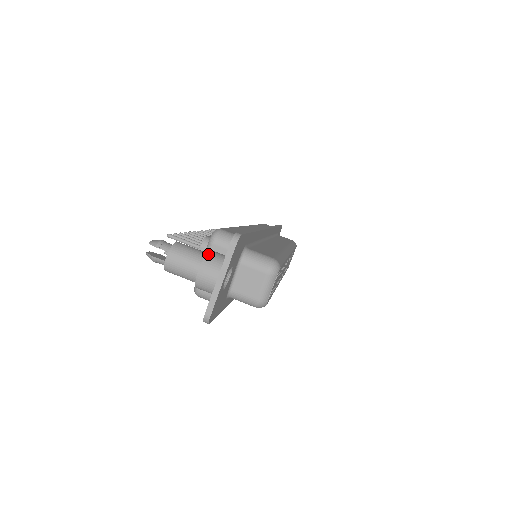
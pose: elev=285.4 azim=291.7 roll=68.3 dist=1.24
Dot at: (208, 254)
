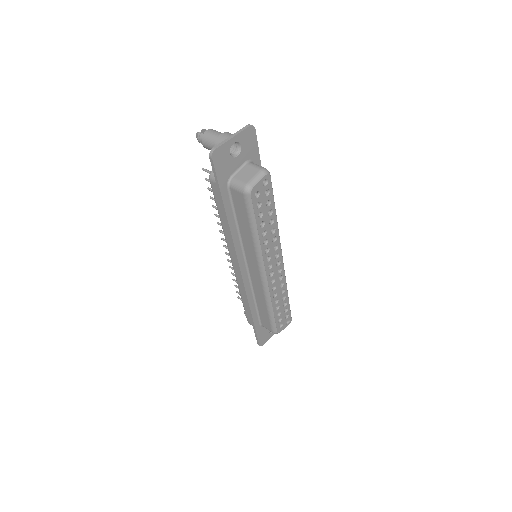
Dot at: occluded
